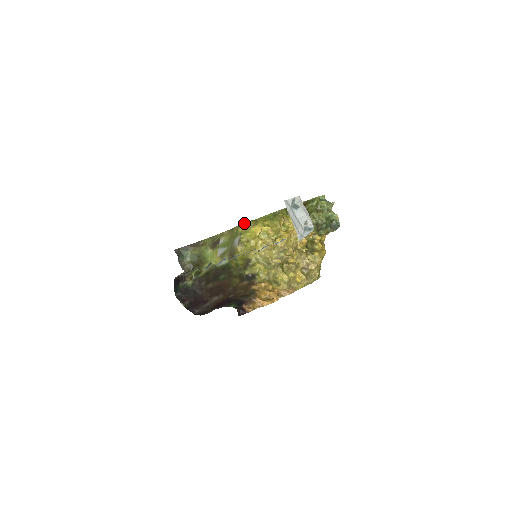
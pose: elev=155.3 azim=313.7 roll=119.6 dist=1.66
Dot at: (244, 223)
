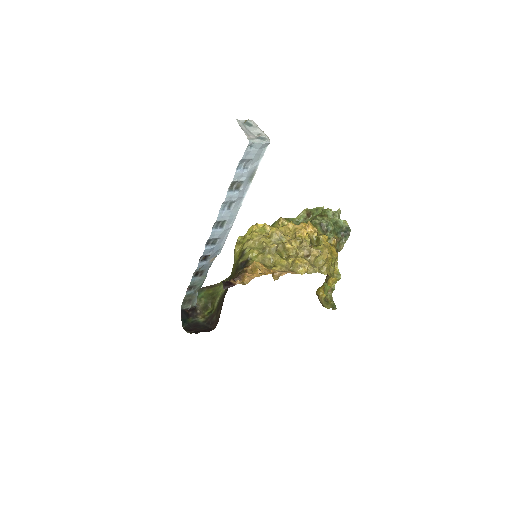
Dot at: occluded
